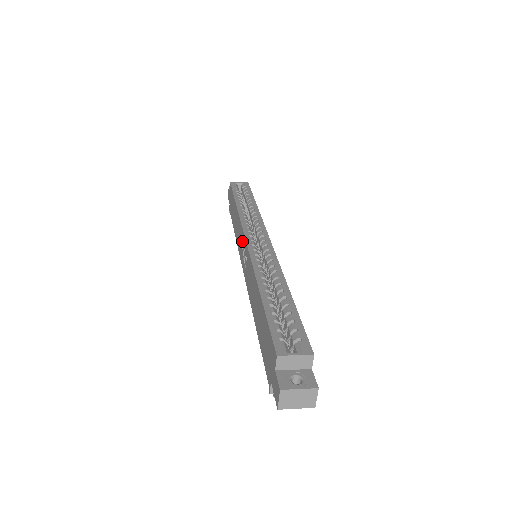
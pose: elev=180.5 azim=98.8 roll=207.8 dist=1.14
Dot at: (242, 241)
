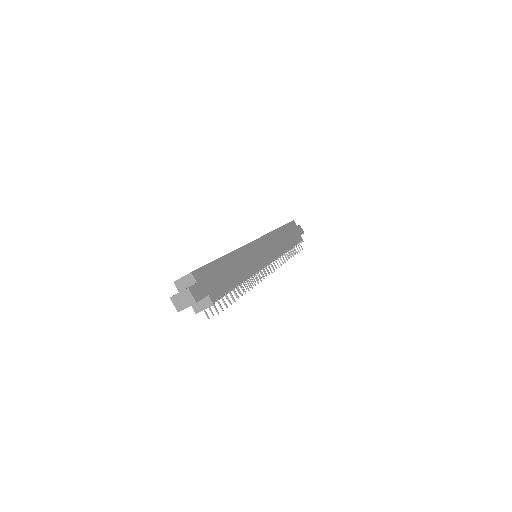
Dot at: occluded
